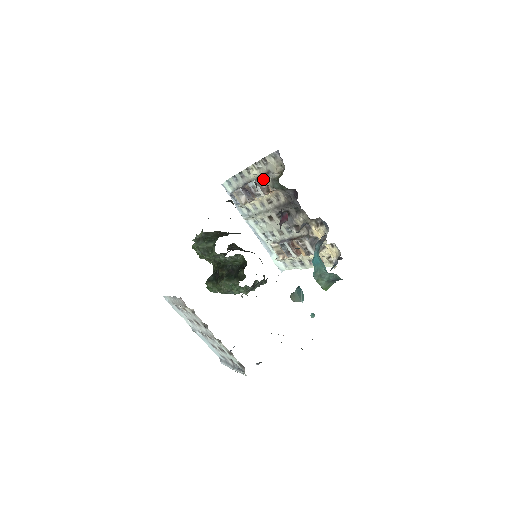
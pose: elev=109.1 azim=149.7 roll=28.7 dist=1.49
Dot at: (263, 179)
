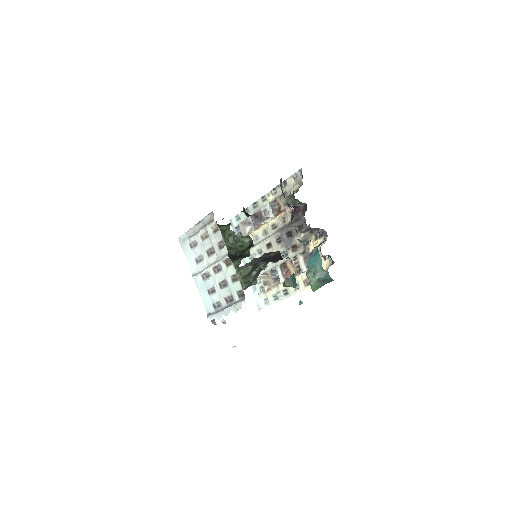
Dot at: (278, 199)
